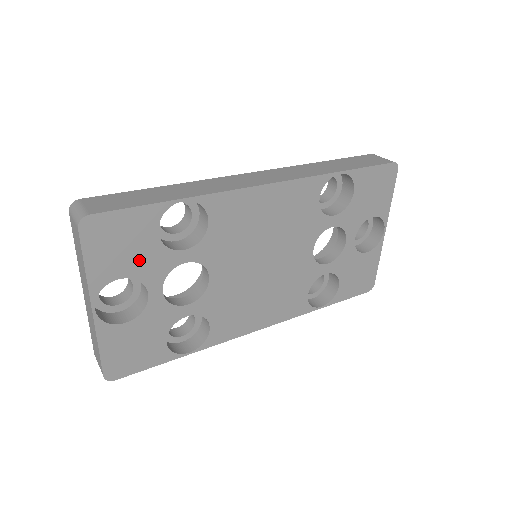
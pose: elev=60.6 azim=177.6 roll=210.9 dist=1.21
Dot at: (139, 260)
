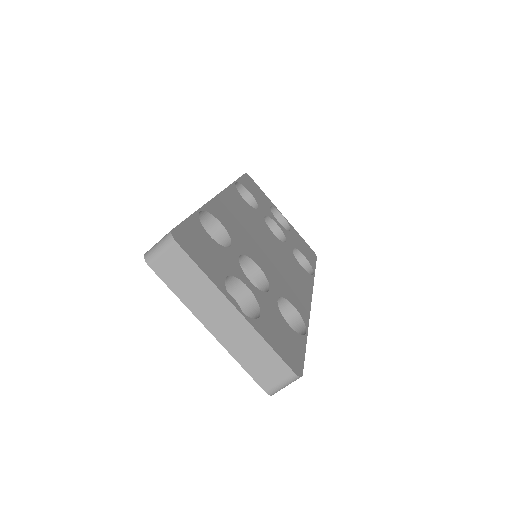
Dot at: (220, 260)
